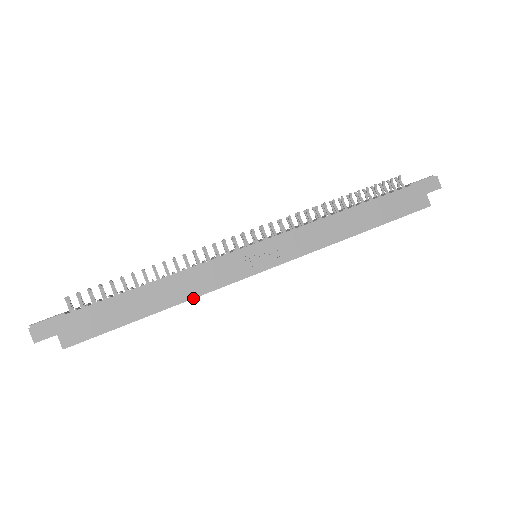
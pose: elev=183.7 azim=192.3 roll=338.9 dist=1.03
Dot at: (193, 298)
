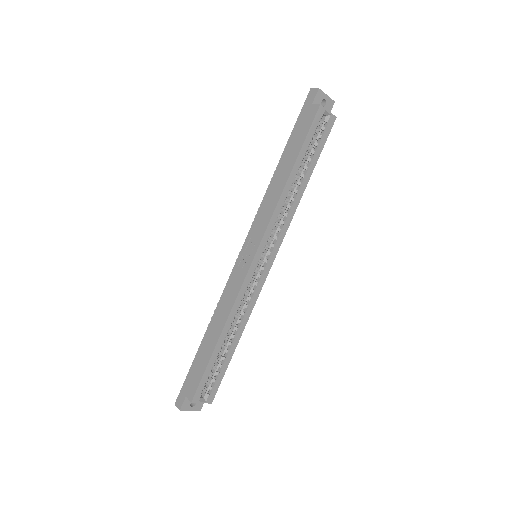
Dot at: (230, 313)
